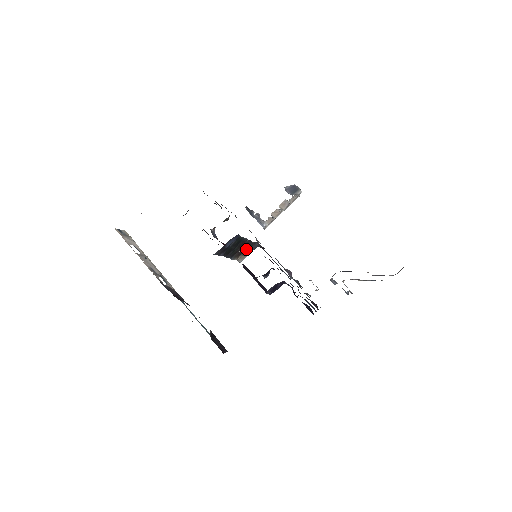
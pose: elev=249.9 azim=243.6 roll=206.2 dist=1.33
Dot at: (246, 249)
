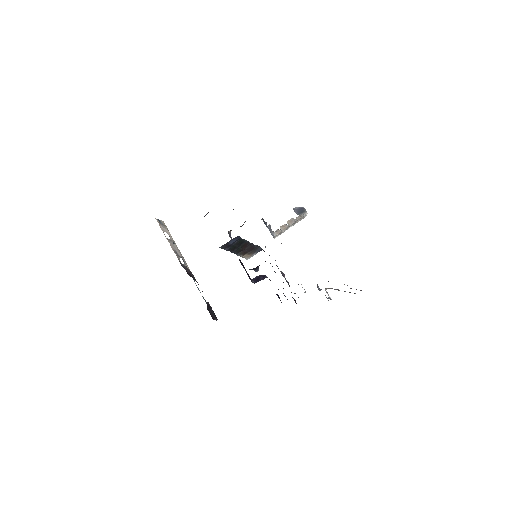
Dot at: (250, 250)
